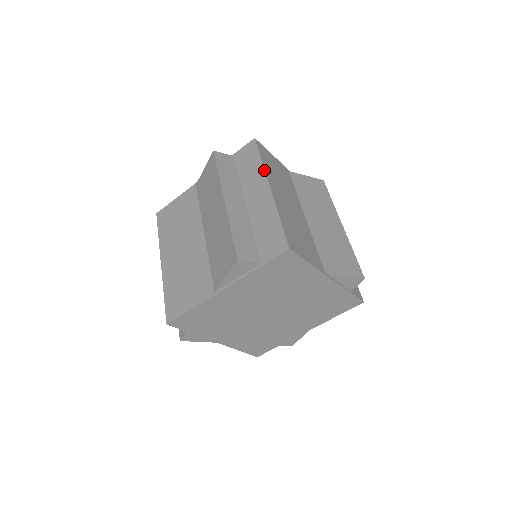
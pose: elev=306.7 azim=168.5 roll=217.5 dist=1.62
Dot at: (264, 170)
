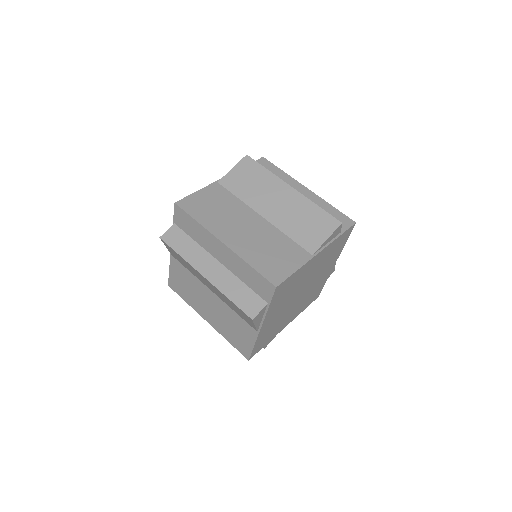
Dot at: (206, 229)
